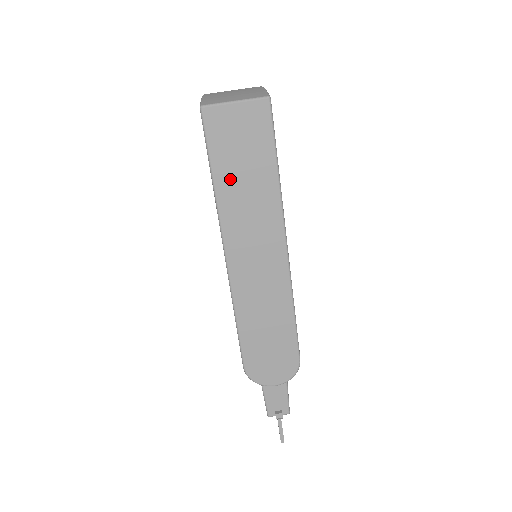
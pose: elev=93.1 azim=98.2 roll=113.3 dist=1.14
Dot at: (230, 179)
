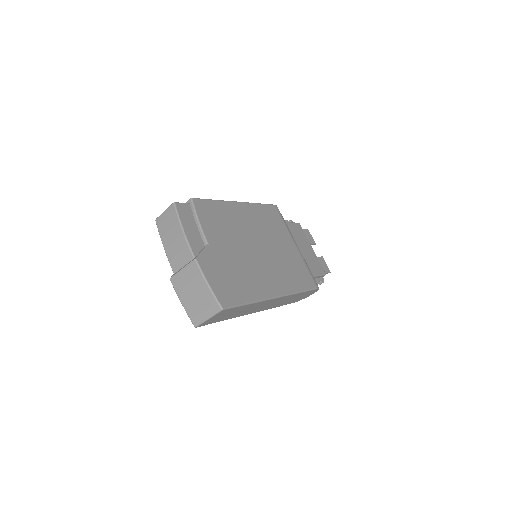
Dot at: (232, 316)
